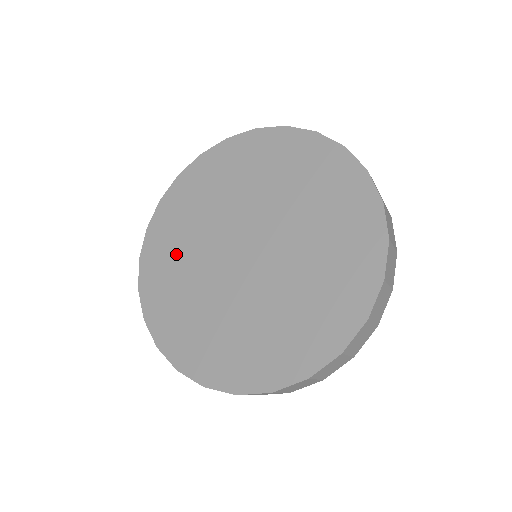
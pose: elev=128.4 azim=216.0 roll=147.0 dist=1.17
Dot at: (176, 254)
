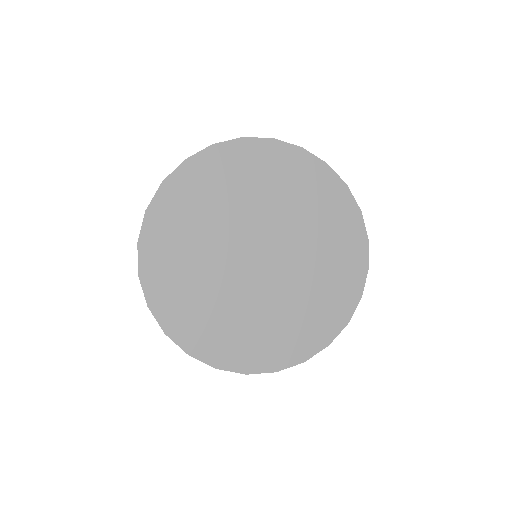
Dot at: (185, 266)
